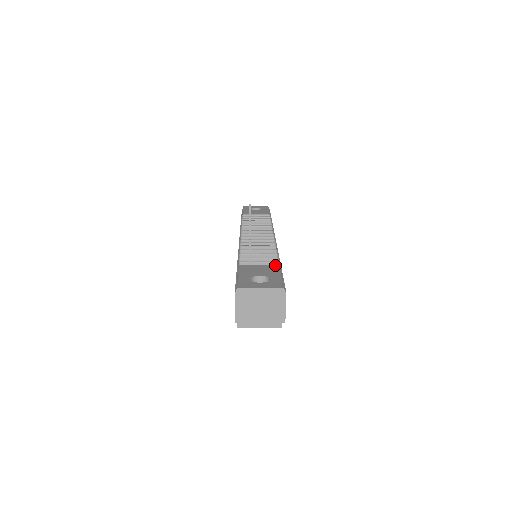
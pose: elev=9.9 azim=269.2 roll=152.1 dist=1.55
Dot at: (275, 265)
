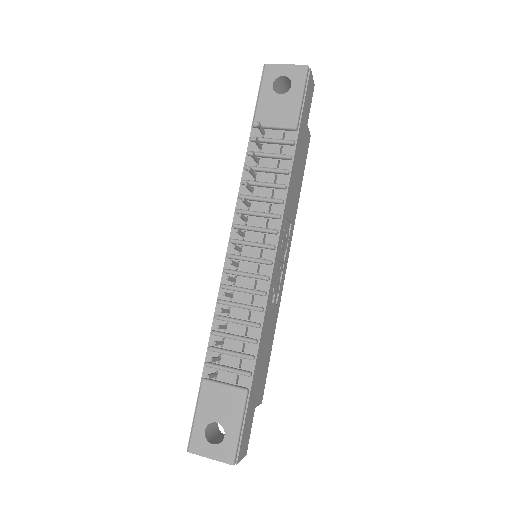
Dot at: (241, 391)
